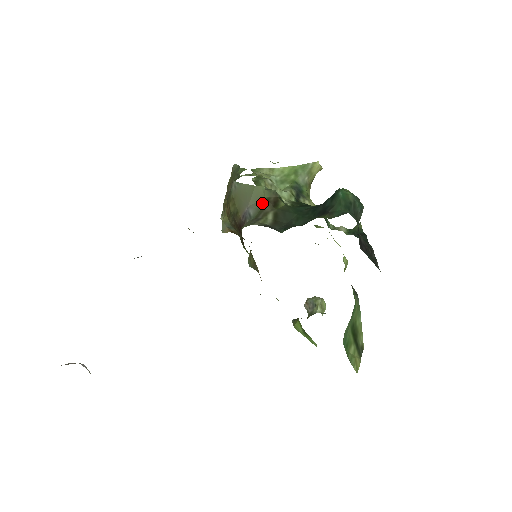
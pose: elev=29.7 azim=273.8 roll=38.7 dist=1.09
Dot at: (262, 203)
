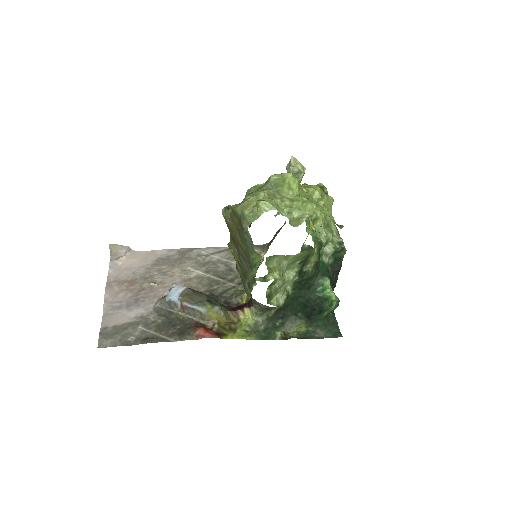
Dot at: occluded
